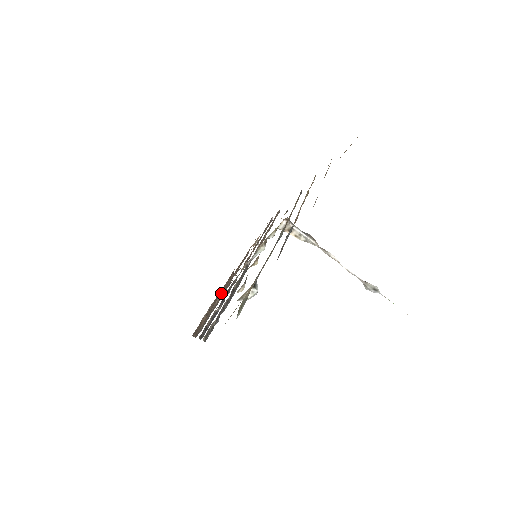
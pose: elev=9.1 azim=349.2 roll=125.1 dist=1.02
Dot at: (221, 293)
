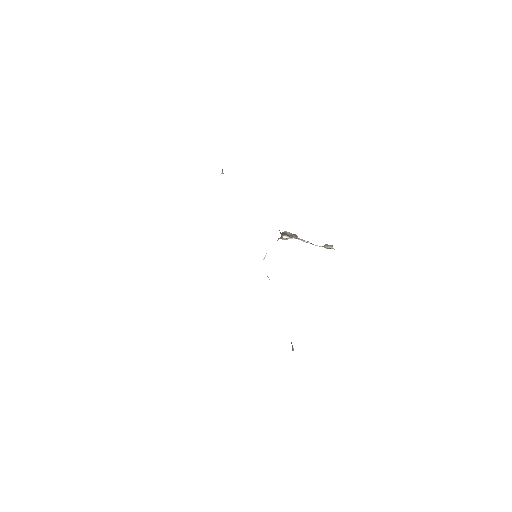
Dot at: occluded
